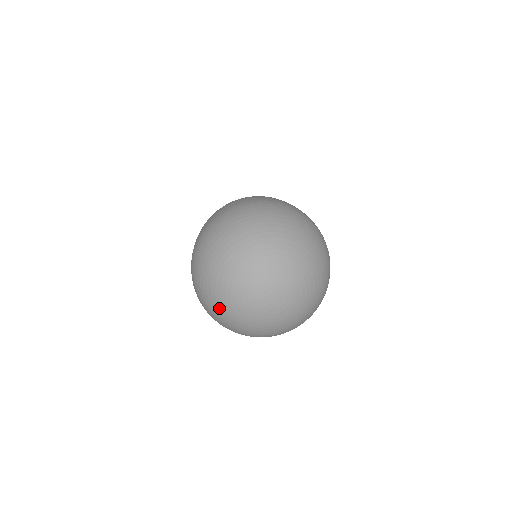
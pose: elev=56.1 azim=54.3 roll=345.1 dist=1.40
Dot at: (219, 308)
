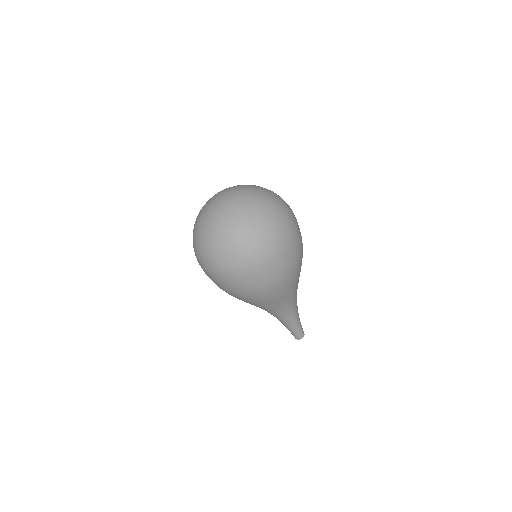
Dot at: (211, 236)
